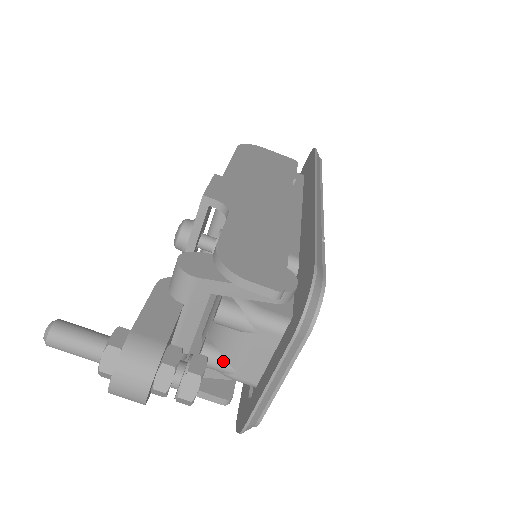
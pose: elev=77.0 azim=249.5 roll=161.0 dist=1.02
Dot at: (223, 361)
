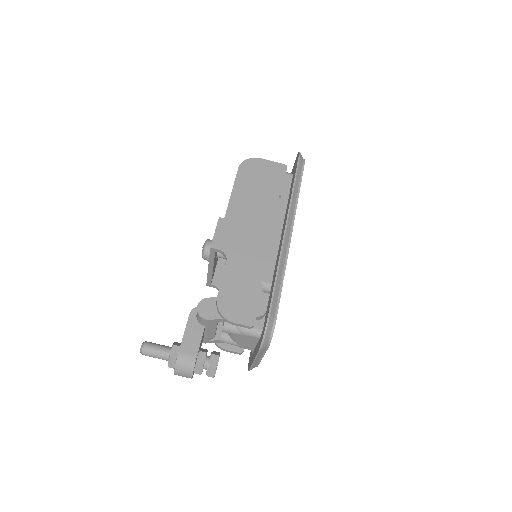
Dot at: (233, 342)
